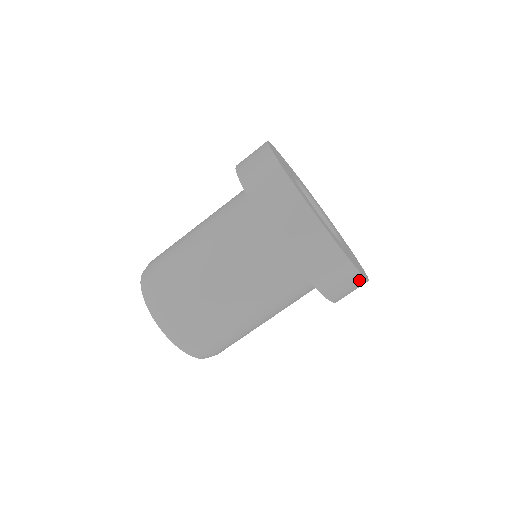
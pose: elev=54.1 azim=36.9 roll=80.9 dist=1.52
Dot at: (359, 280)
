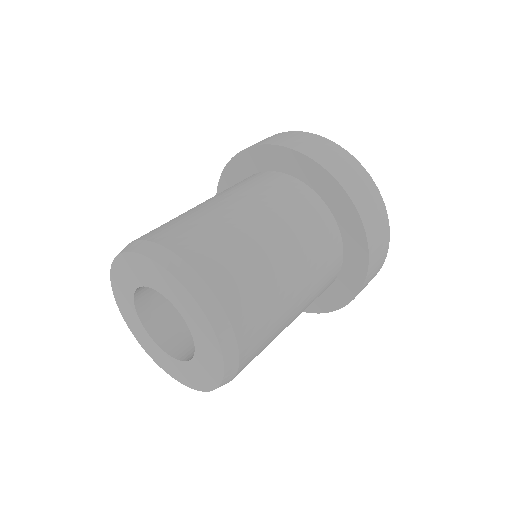
Dot at: (383, 261)
